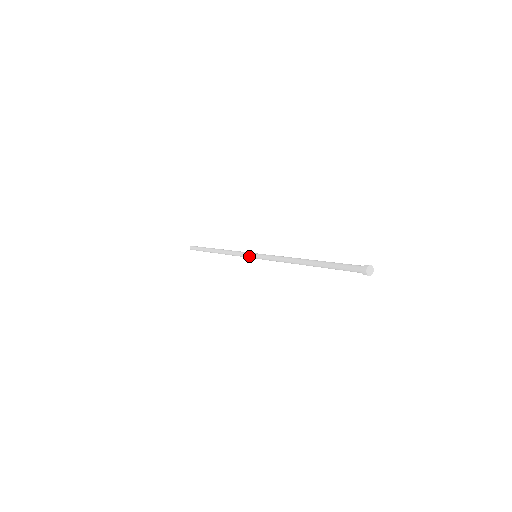
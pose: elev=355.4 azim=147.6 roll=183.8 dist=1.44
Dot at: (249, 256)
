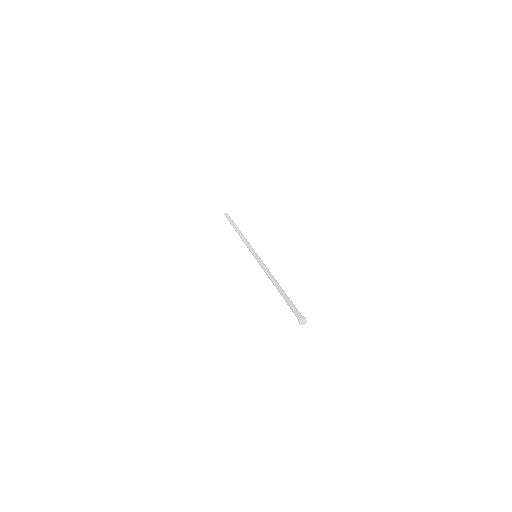
Dot at: (252, 254)
